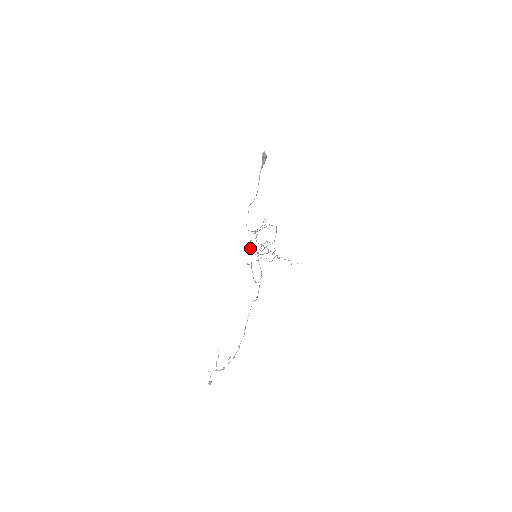
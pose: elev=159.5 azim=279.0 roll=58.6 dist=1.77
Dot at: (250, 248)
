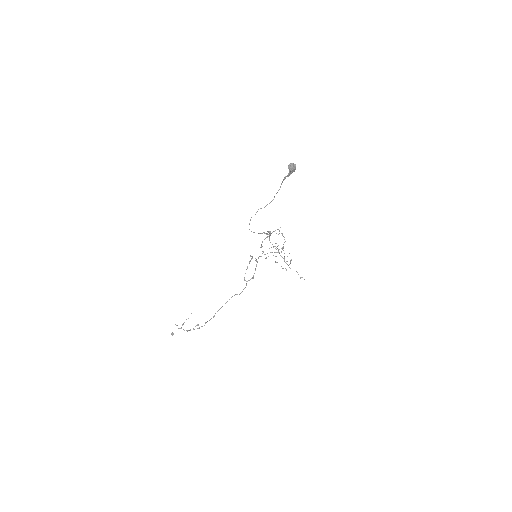
Dot at: (262, 241)
